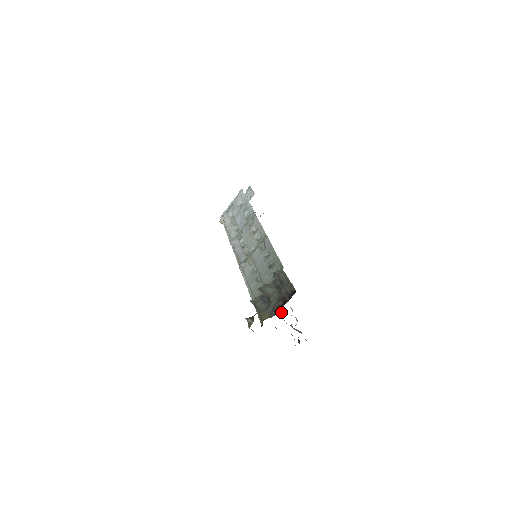
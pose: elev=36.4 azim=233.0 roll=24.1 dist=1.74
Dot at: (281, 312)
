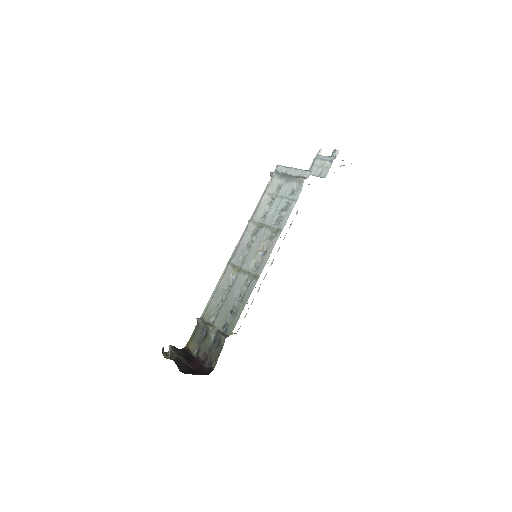
Dot at: occluded
